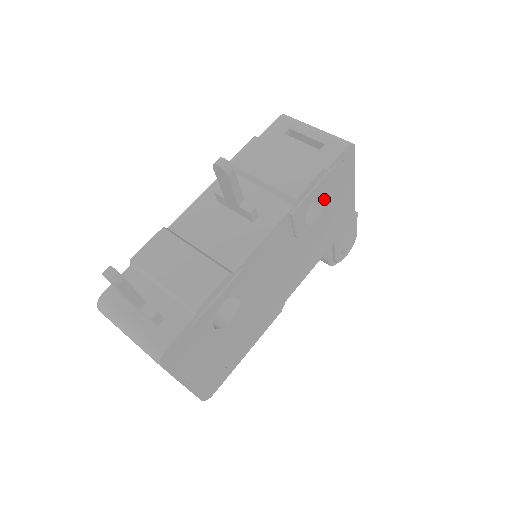
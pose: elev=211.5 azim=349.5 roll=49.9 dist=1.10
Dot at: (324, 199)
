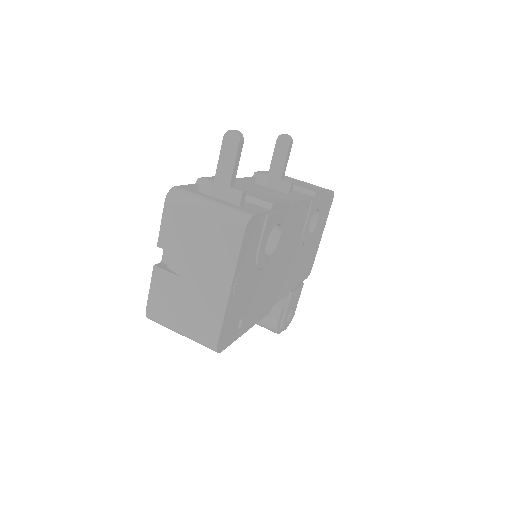
Dot at: (317, 219)
